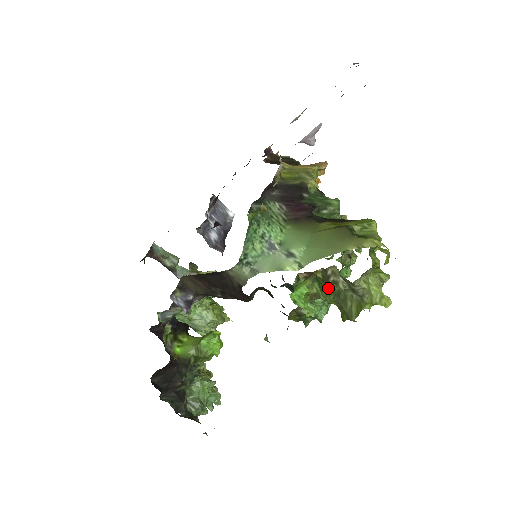
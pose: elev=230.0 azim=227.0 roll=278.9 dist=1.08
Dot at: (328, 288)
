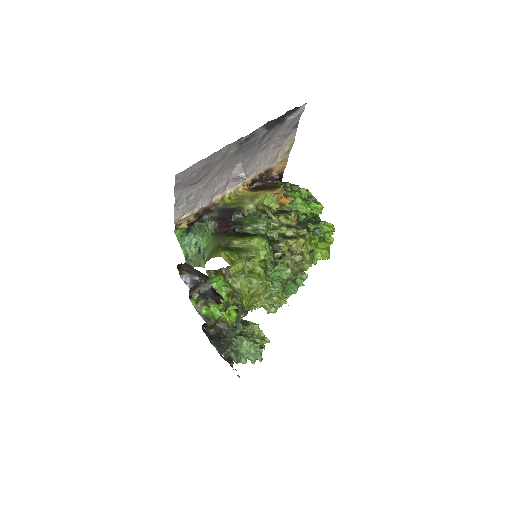
Dot at: occluded
